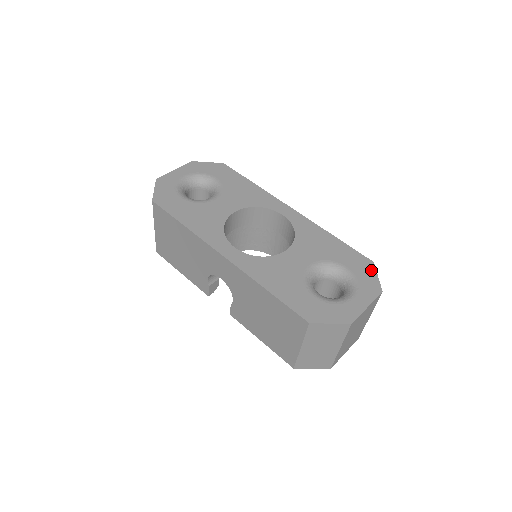
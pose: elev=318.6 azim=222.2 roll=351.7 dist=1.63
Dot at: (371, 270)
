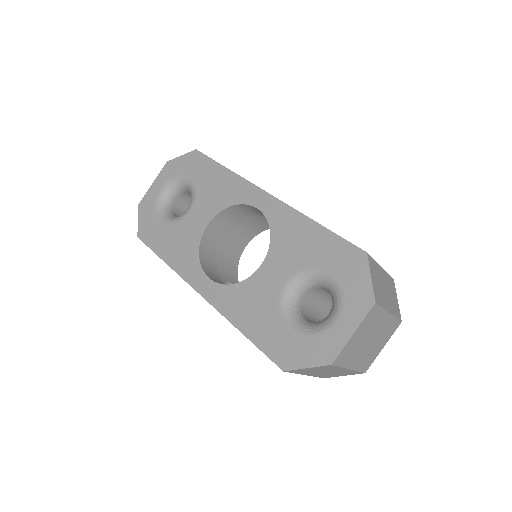
Dot at: (362, 268)
